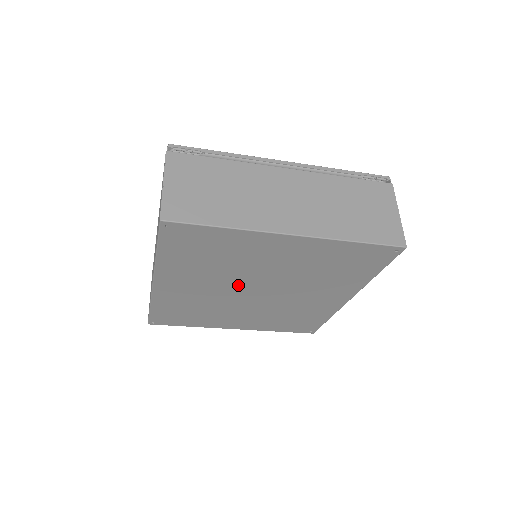
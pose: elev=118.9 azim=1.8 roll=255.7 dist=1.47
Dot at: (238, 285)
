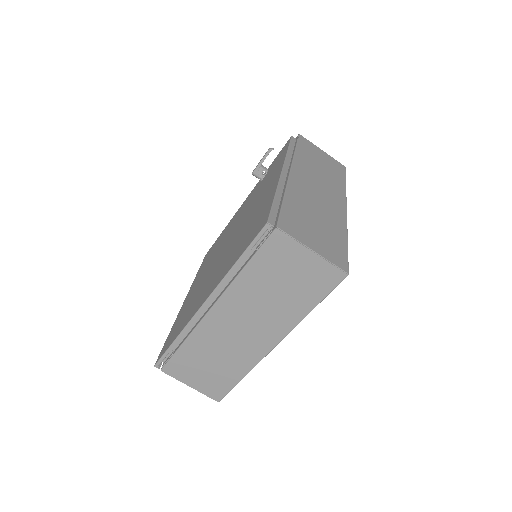
Dot at: occluded
